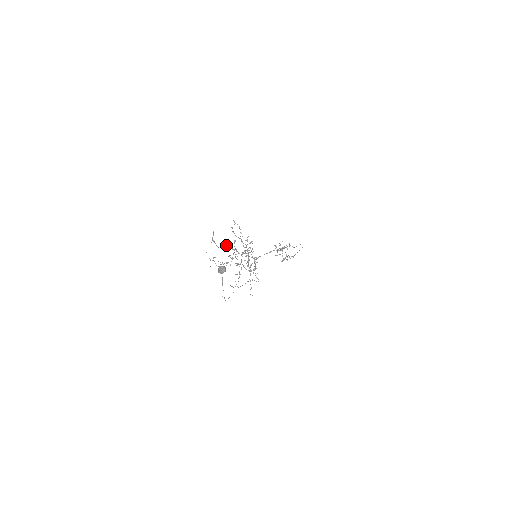
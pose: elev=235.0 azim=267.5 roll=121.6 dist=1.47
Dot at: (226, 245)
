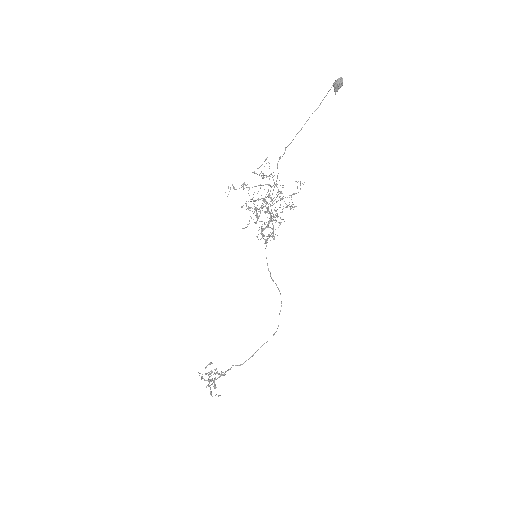
Dot at: (250, 201)
